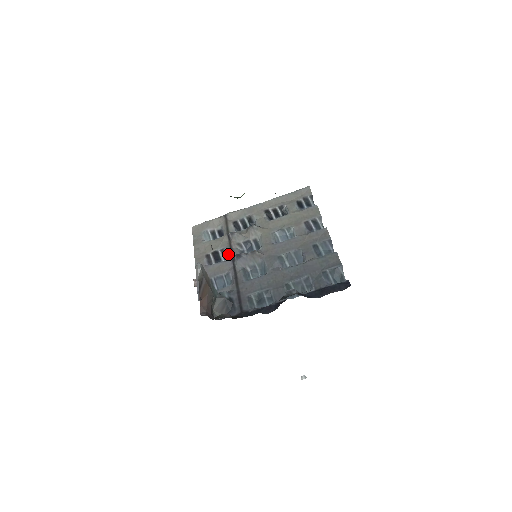
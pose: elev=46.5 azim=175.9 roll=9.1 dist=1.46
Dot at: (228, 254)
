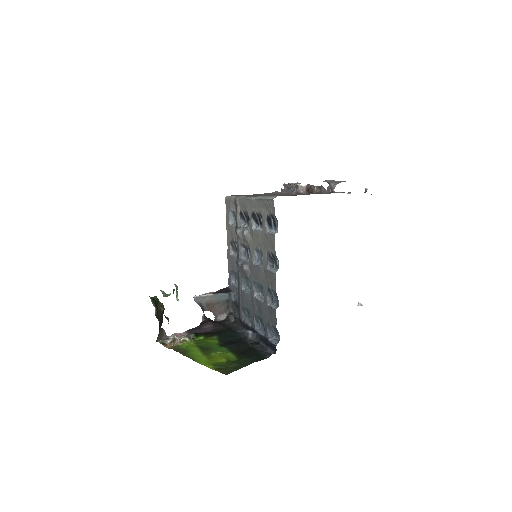
Dot at: (236, 253)
